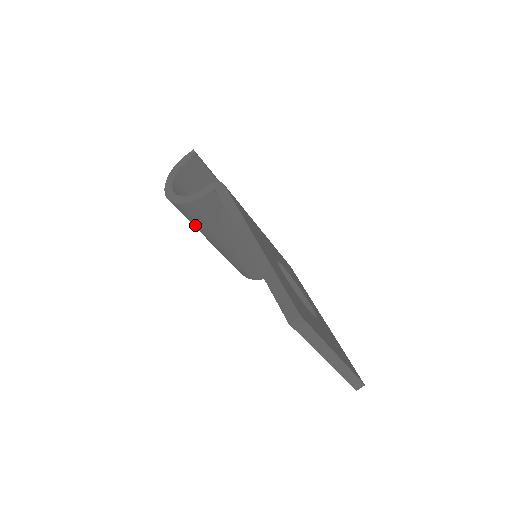
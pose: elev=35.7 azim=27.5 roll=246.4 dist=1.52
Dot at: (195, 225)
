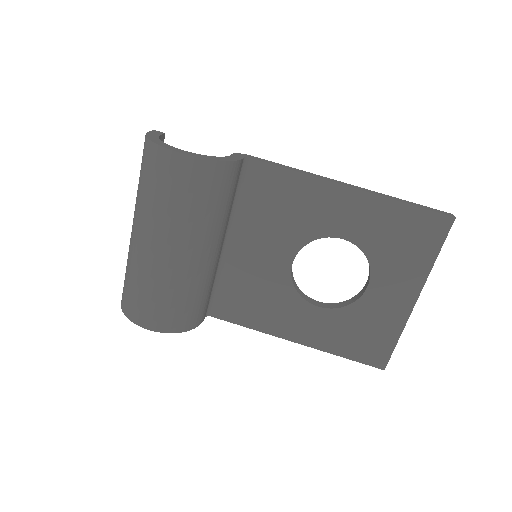
Dot at: (196, 208)
